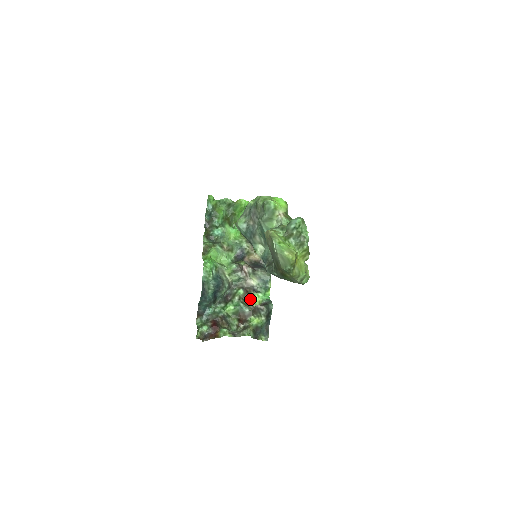
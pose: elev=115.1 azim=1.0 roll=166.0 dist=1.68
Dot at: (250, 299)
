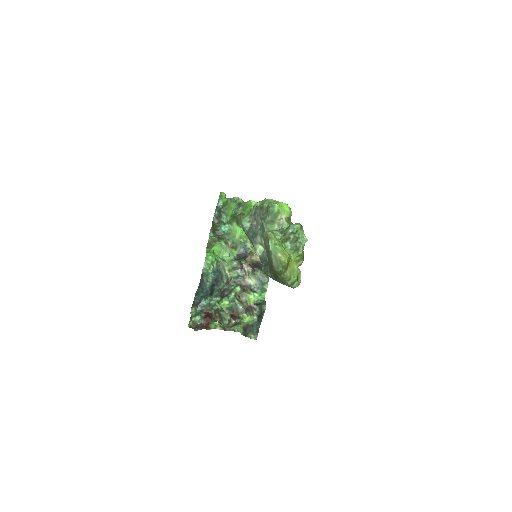
Dot at: (246, 297)
